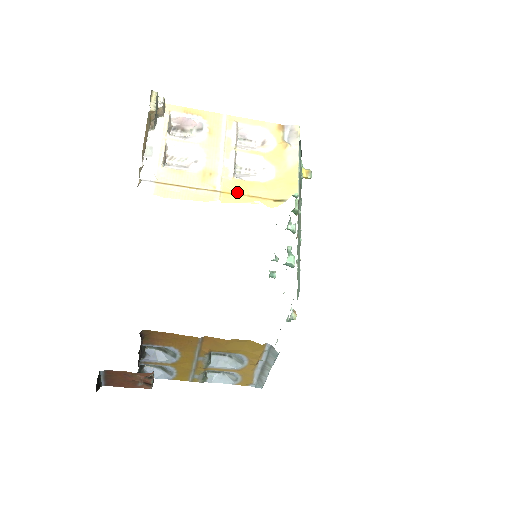
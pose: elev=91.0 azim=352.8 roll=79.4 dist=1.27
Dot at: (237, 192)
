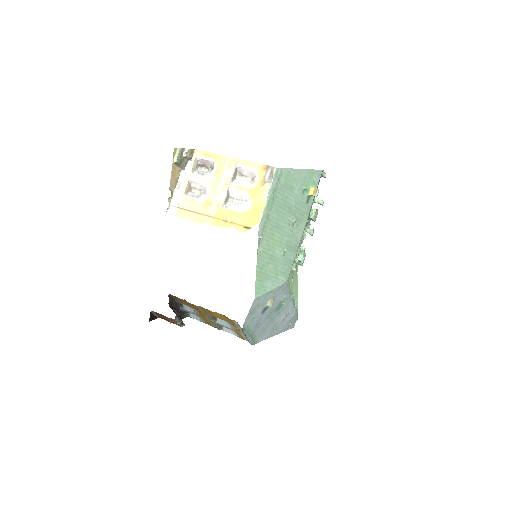
Dot at: (222, 218)
